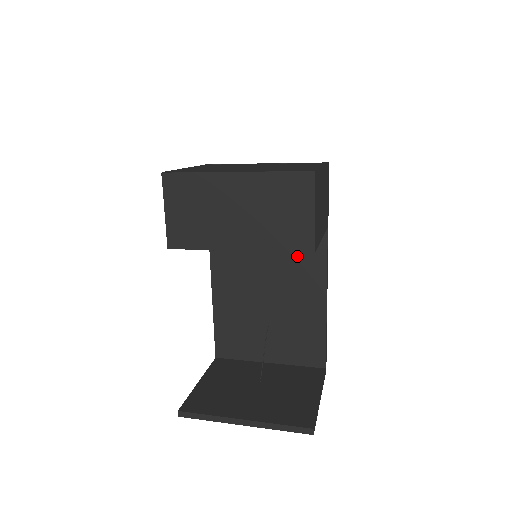
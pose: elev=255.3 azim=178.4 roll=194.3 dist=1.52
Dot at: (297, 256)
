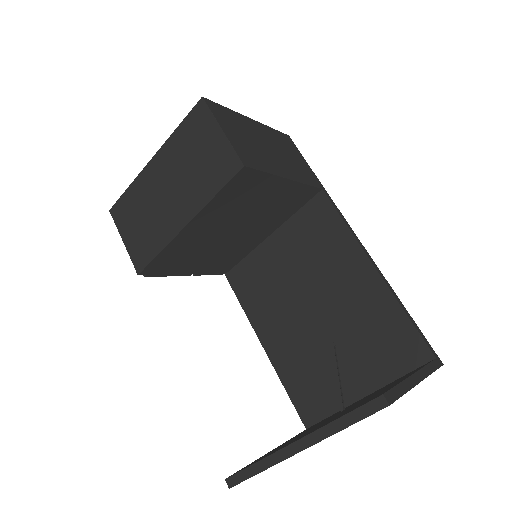
Dot at: (314, 241)
